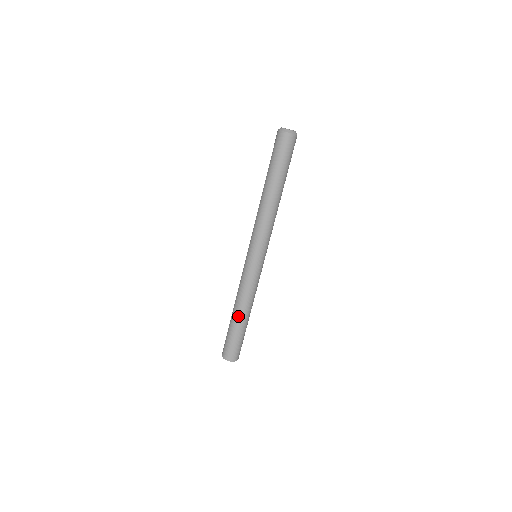
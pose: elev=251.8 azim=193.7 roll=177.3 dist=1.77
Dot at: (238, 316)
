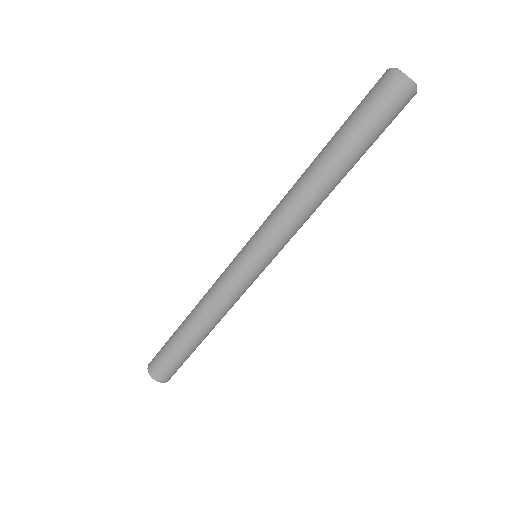
Dot at: (190, 327)
